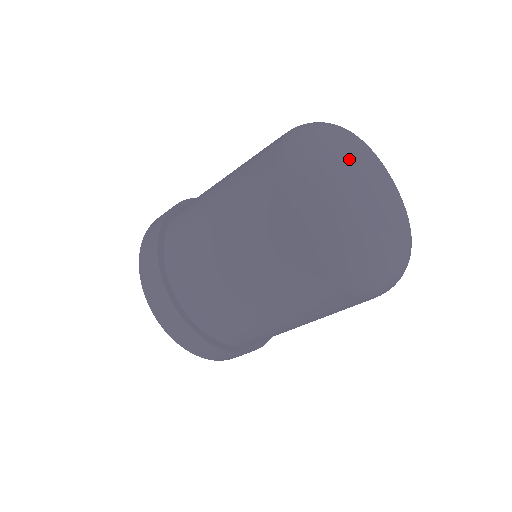
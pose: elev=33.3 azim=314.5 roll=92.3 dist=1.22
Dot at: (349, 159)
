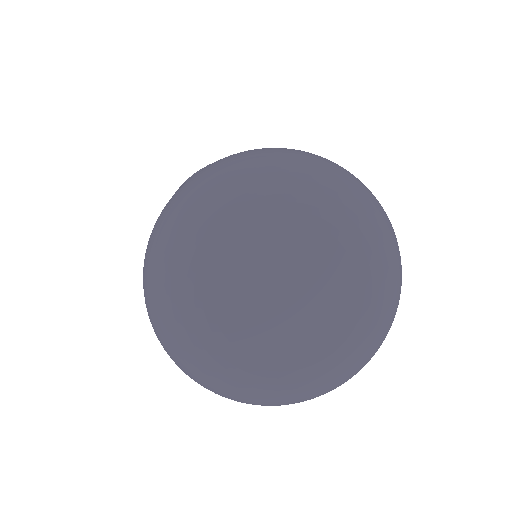
Dot at: (239, 234)
